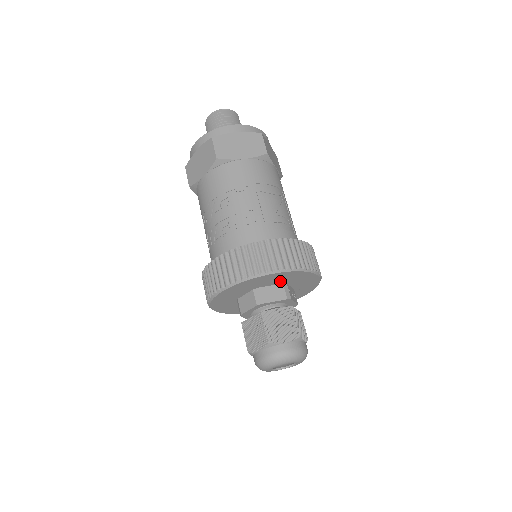
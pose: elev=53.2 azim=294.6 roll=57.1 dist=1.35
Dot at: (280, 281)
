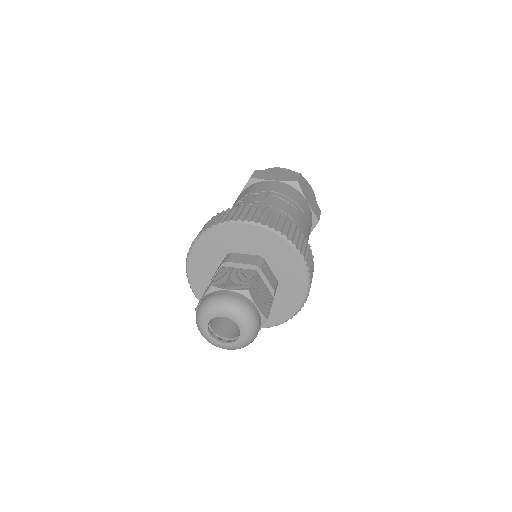
Dot at: (255, 249)
